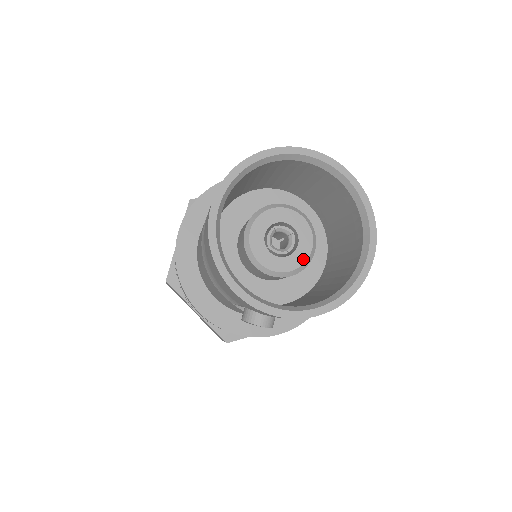
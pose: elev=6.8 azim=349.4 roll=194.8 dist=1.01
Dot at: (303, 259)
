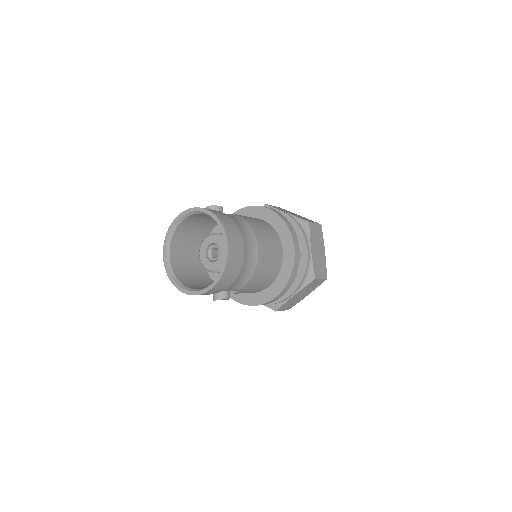
Dot at: occluded
